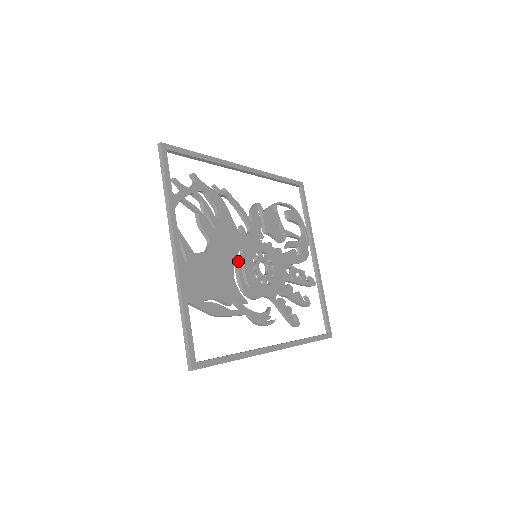
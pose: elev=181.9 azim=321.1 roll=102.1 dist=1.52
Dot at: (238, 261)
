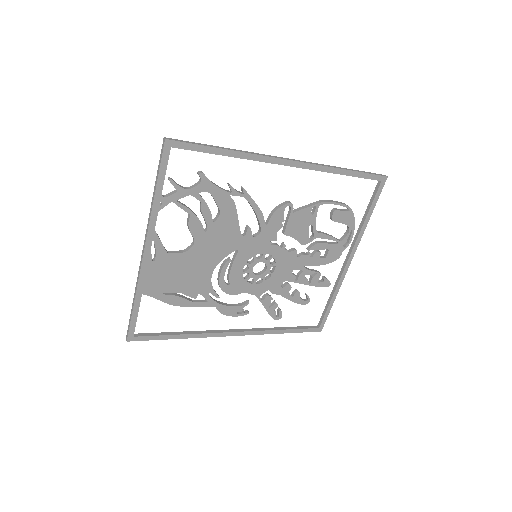
Dot at: (226, 261)
